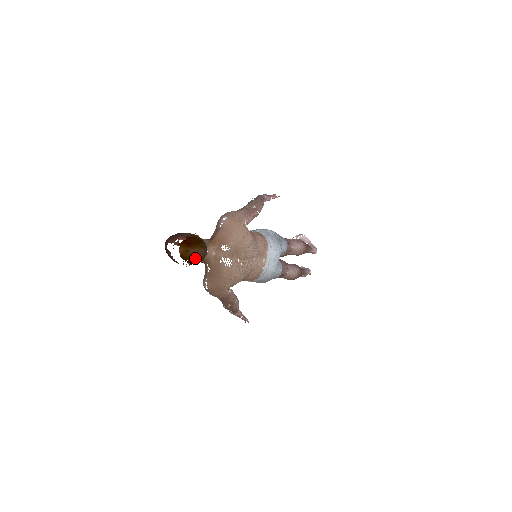
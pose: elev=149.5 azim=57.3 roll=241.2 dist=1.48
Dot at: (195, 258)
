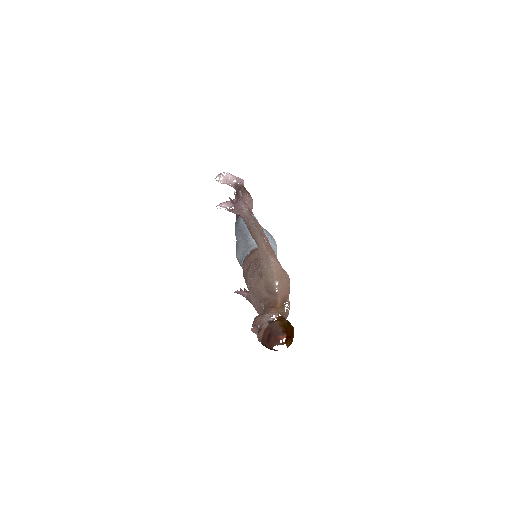
Dot at: occluded
